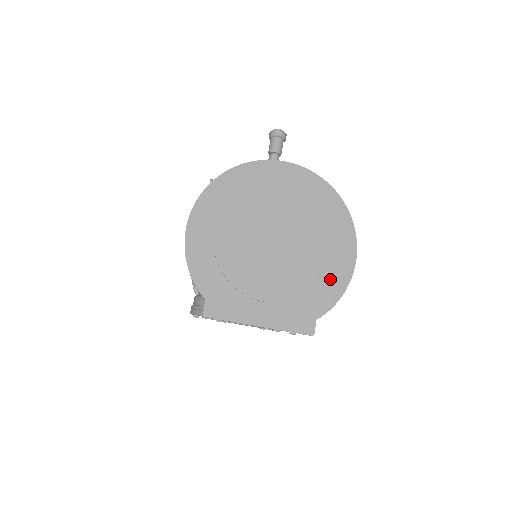
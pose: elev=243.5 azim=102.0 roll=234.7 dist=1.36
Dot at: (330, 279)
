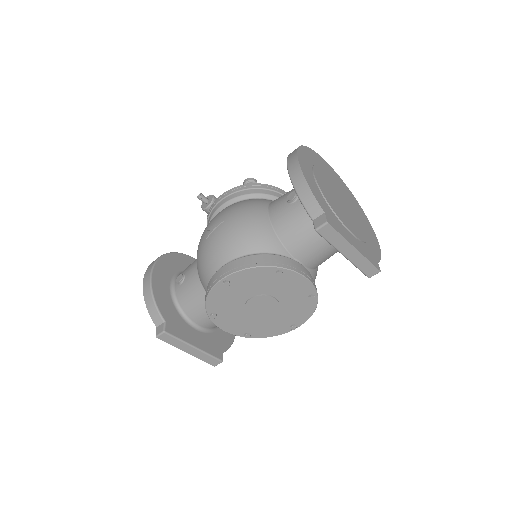
Dot at: (372, 242)
